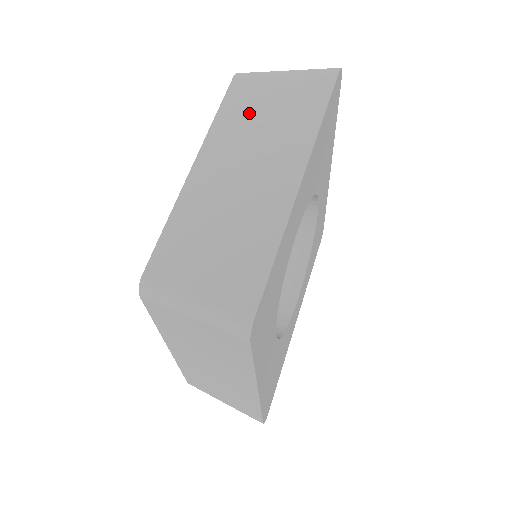
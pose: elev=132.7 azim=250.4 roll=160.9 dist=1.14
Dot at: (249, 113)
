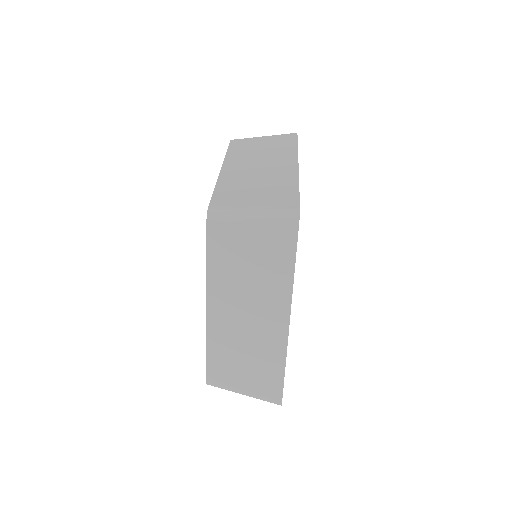
Dot at: (249, 149)
